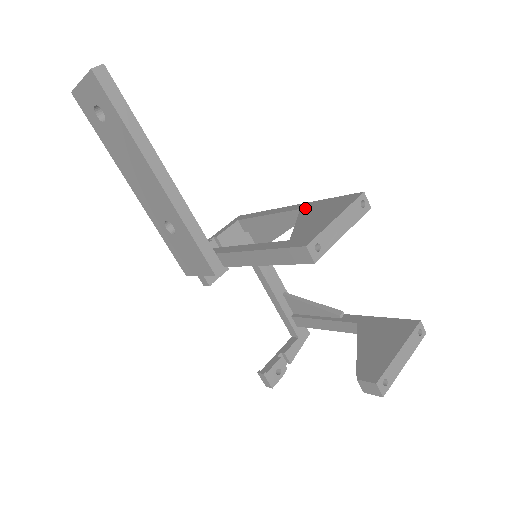
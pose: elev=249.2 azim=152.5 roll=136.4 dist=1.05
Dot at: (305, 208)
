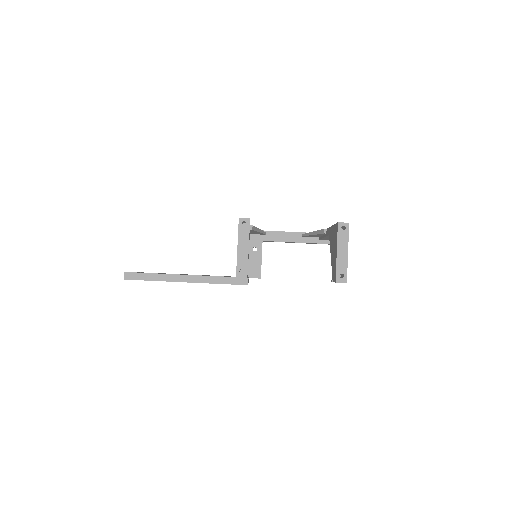
Dot at: occluded
